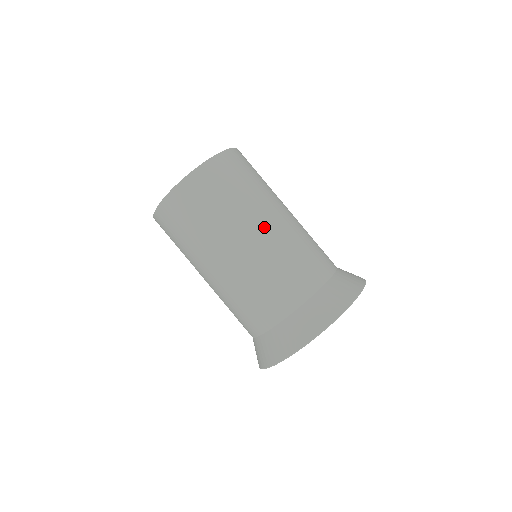
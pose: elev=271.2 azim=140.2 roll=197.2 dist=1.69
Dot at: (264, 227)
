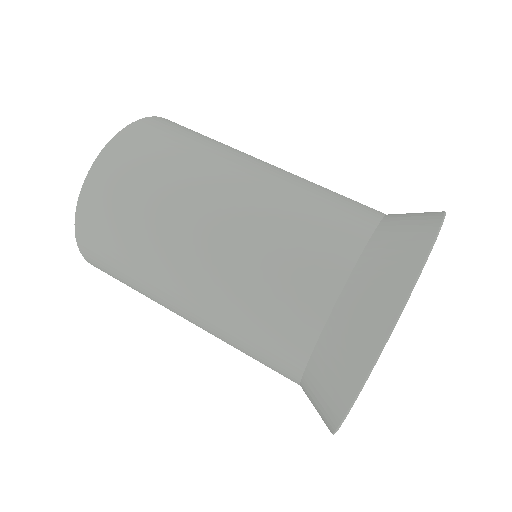
Dot at: (216, 212)
